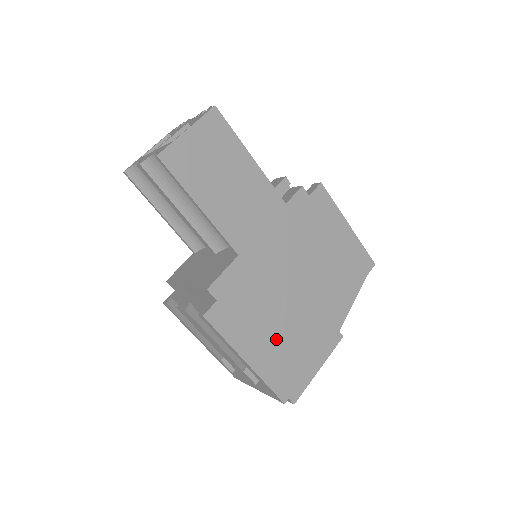
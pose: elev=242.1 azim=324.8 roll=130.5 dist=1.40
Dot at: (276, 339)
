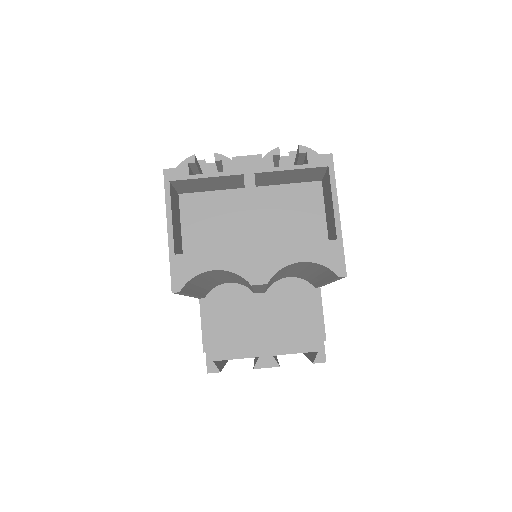
Dot at: occluded
